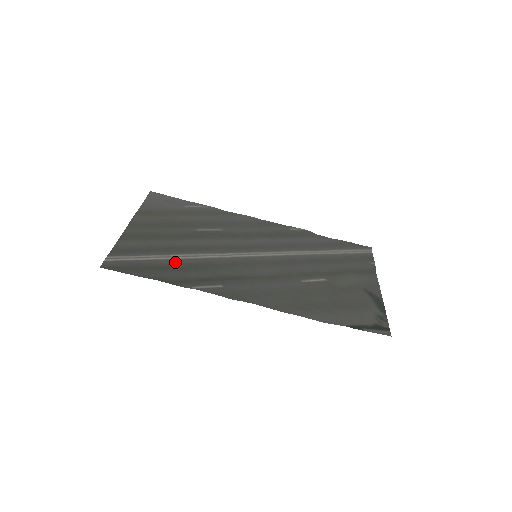
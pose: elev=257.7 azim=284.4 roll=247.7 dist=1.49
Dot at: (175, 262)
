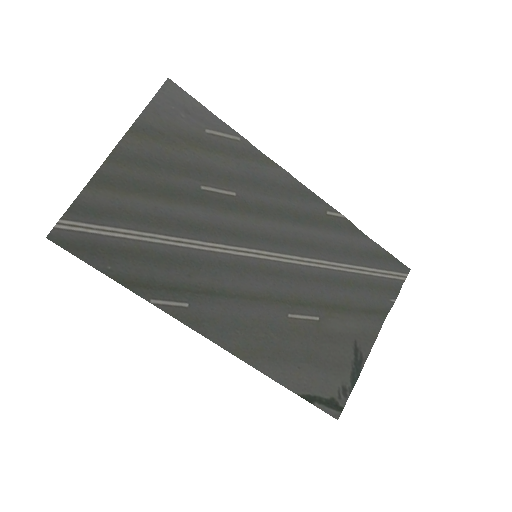
Dot at: (147, 247)
